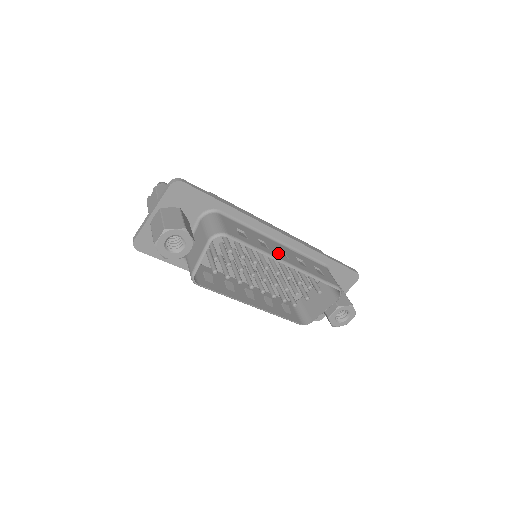
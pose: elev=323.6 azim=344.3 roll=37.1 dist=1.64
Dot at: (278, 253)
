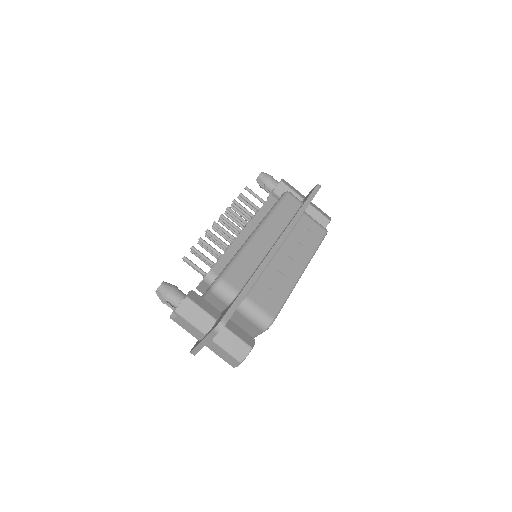
Dot at: (292, 270)
